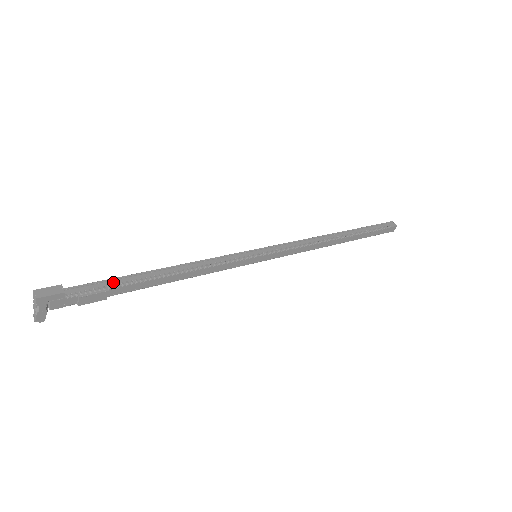
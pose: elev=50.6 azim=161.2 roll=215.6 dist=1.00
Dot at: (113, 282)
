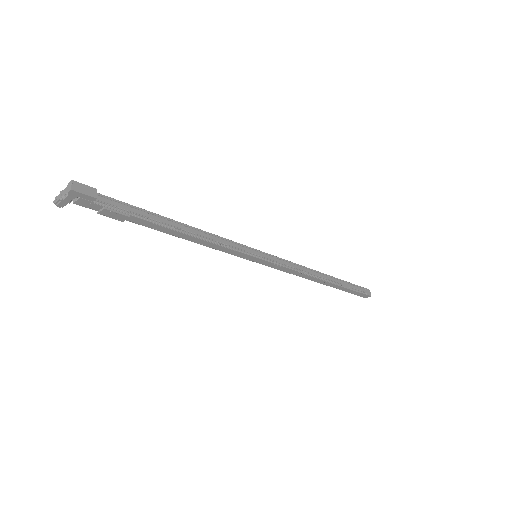
Dot at: (137, 211)
